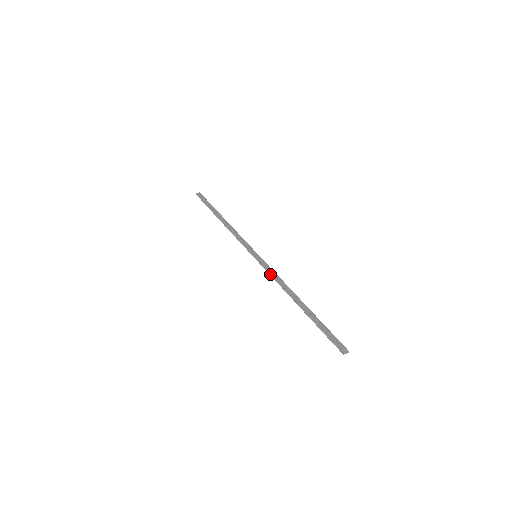
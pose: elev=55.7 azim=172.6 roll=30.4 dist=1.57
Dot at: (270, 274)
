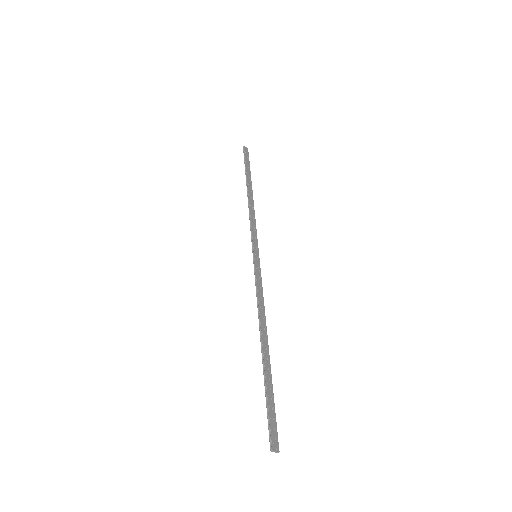
Dot at: (257, 287)
